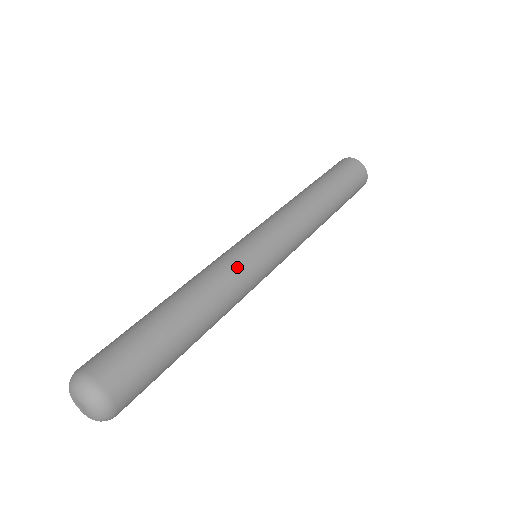
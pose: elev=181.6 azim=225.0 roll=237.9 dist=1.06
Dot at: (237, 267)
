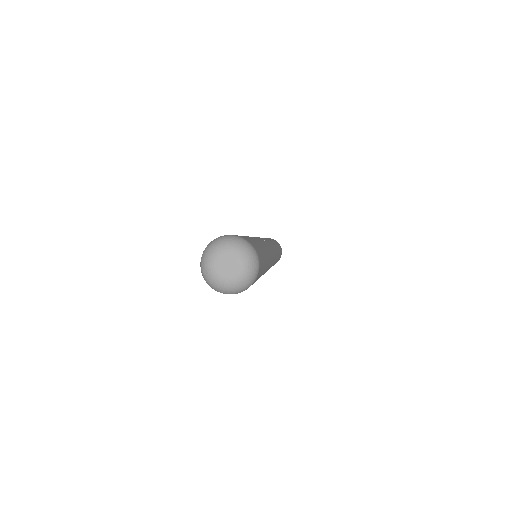
Dot at: (267, 244)
